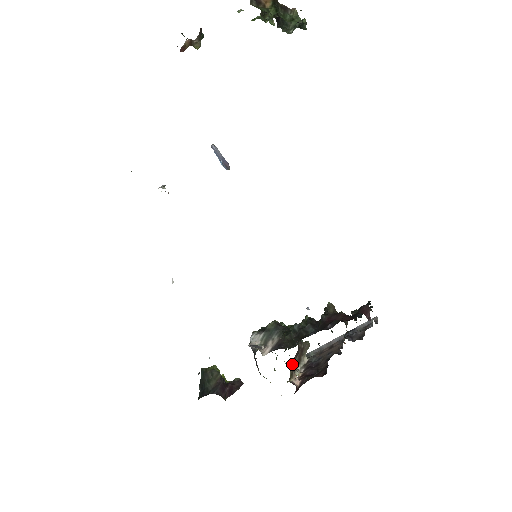
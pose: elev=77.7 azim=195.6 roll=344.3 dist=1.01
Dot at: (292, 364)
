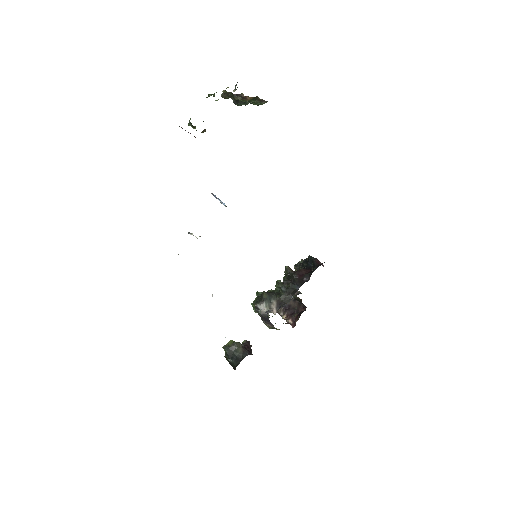
Dot at: occluded
